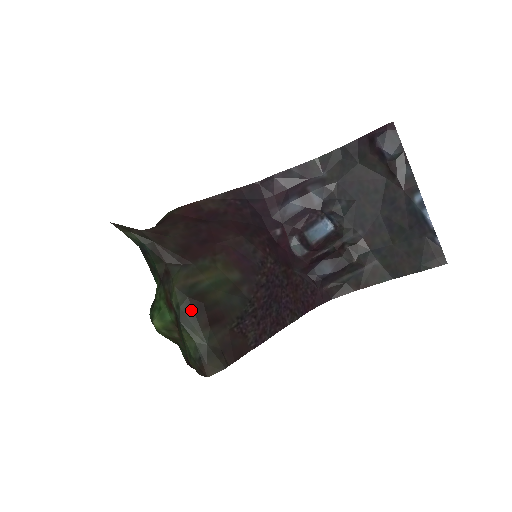
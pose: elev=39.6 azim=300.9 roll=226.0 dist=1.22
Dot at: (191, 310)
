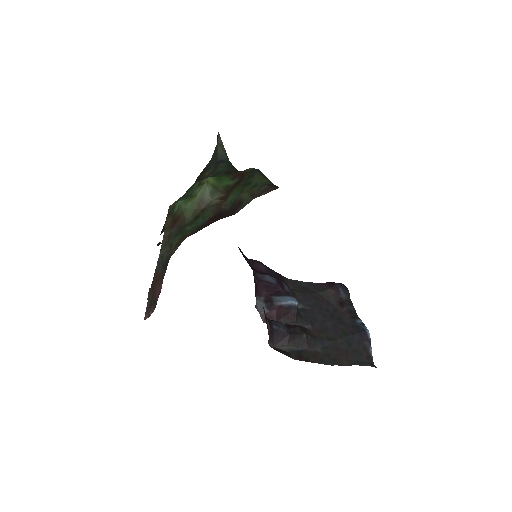
Dot at: occluded
